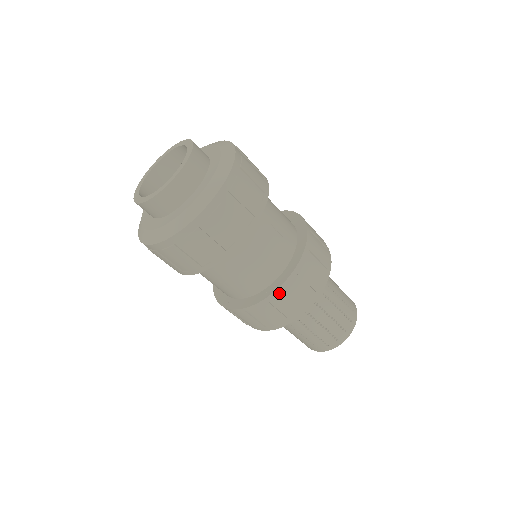
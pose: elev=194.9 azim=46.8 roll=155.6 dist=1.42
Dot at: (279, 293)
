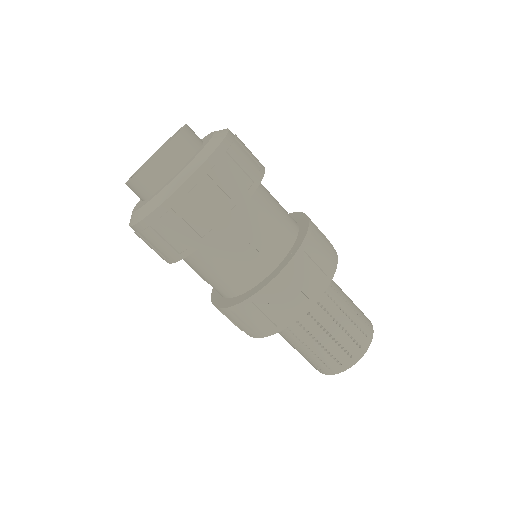
Dot at: (240, 308)
